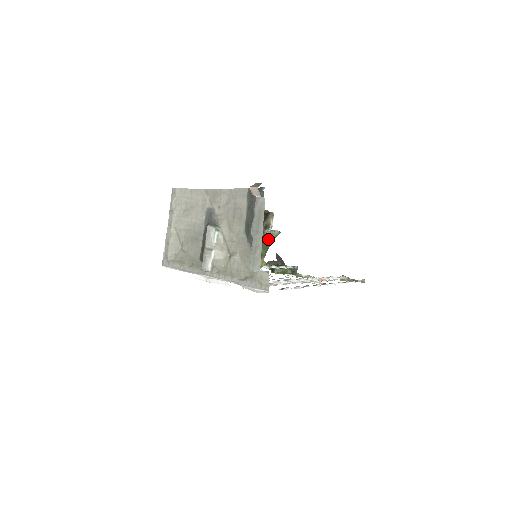
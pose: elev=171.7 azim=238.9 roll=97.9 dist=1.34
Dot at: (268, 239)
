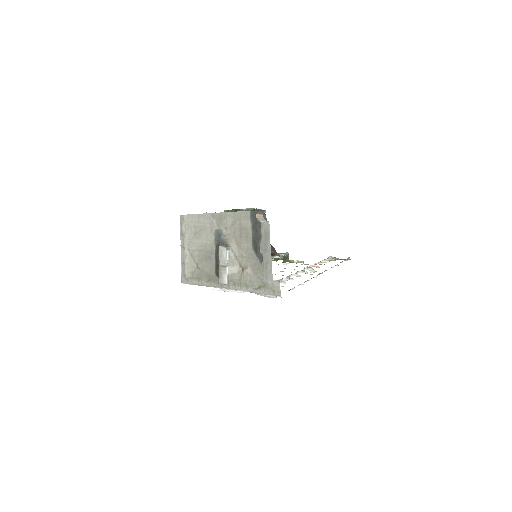
Dot at: occluded
